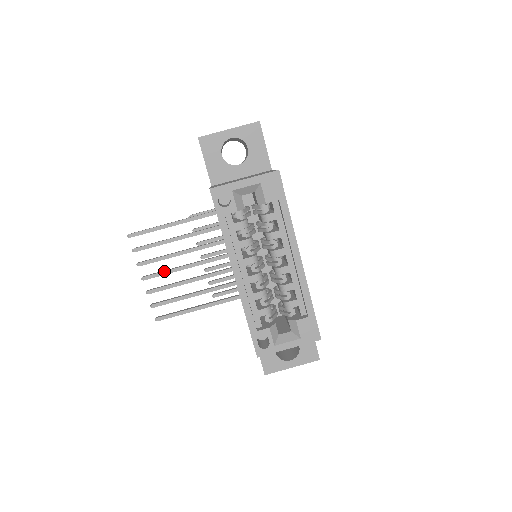
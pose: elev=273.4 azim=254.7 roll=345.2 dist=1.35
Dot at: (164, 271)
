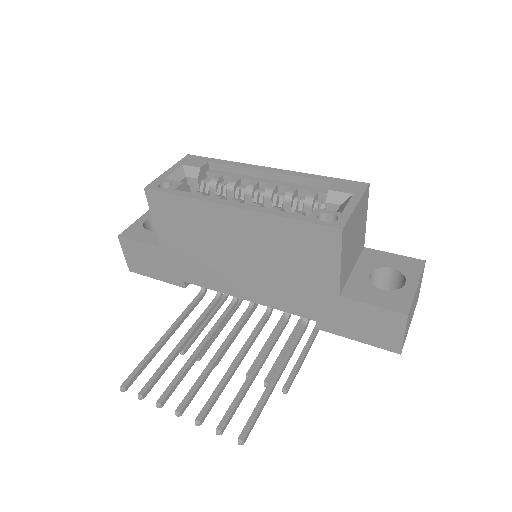
Dot at: (195, 383)
